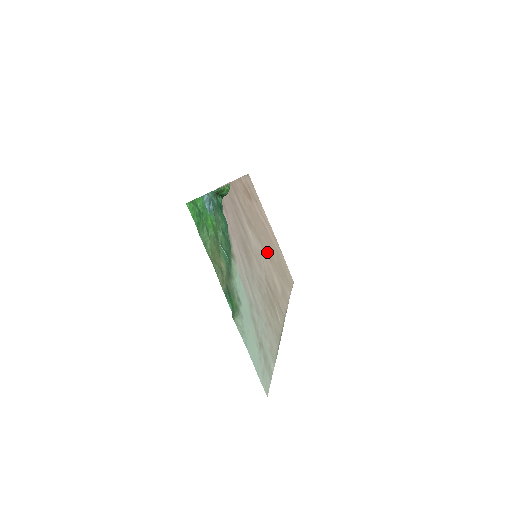
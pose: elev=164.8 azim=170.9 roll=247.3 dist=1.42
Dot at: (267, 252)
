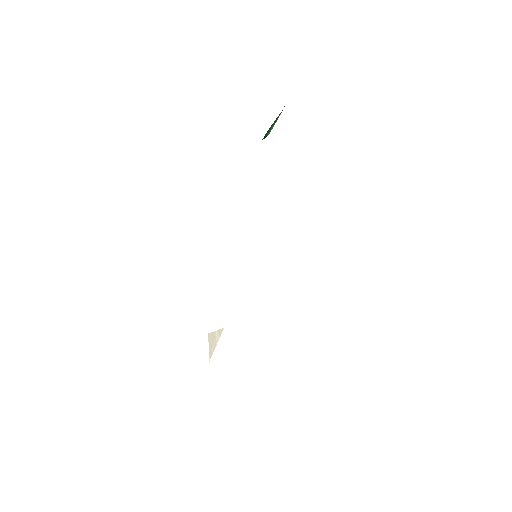
Dot at: occluded
